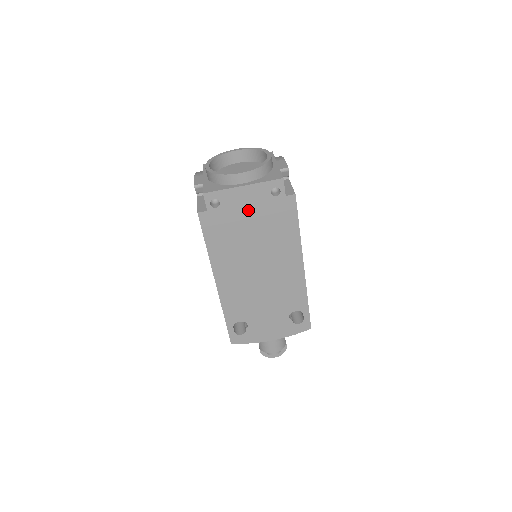
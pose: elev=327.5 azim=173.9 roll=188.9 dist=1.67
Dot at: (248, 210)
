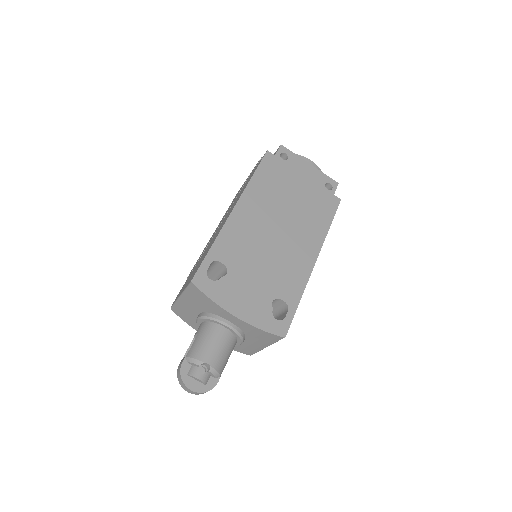
Dot at: (303, 180)
